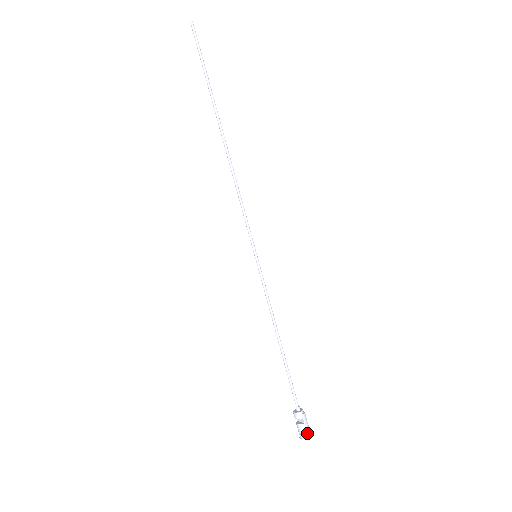
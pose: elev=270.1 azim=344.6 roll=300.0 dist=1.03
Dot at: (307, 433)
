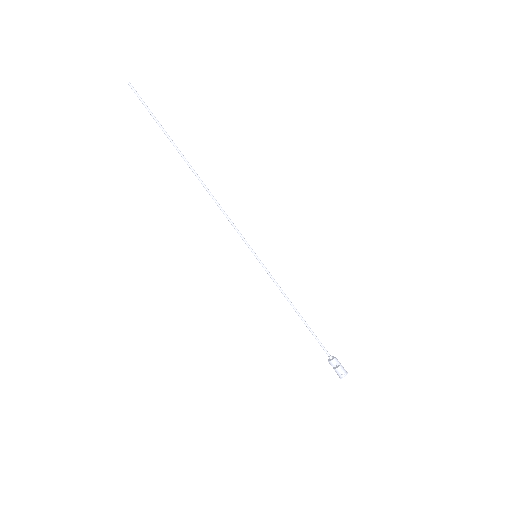
Dot at: (345, 371)
